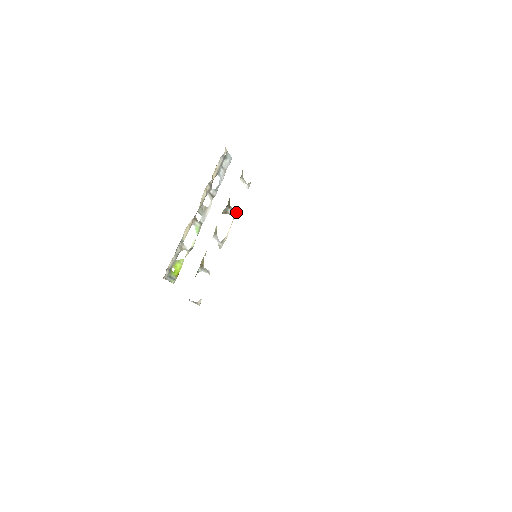
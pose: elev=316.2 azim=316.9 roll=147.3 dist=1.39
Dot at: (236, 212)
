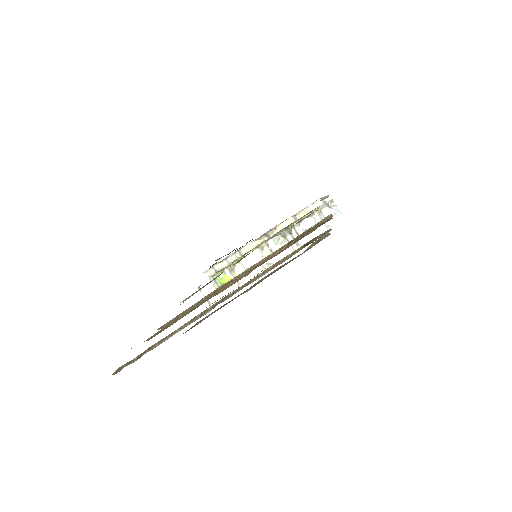
Dot at: (300, 246)
